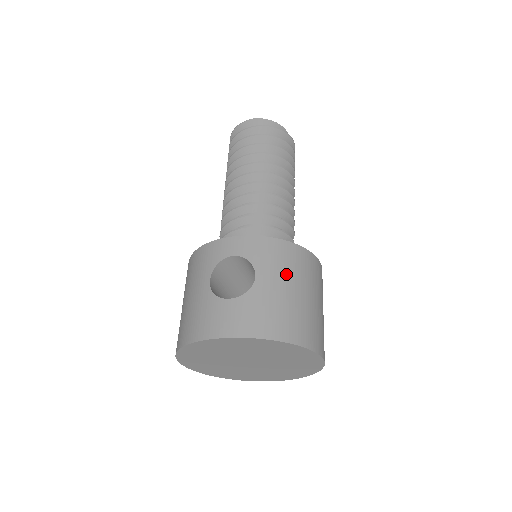
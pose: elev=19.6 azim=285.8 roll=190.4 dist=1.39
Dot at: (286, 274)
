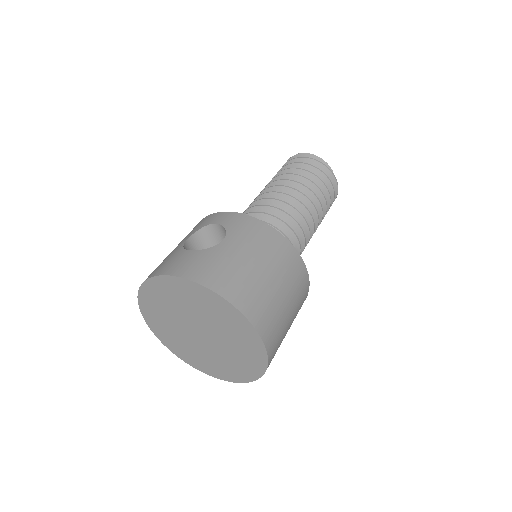
Dot at: (254, 248)
